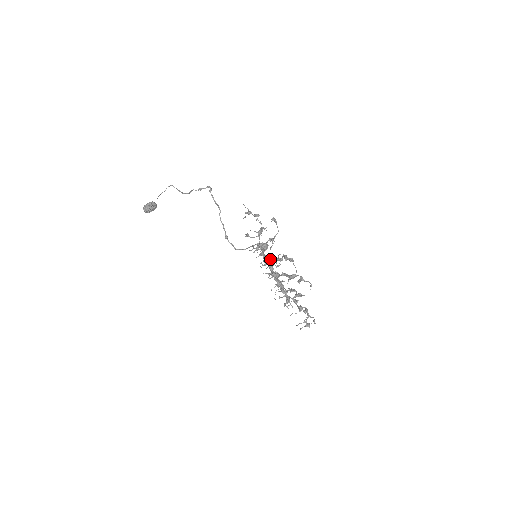
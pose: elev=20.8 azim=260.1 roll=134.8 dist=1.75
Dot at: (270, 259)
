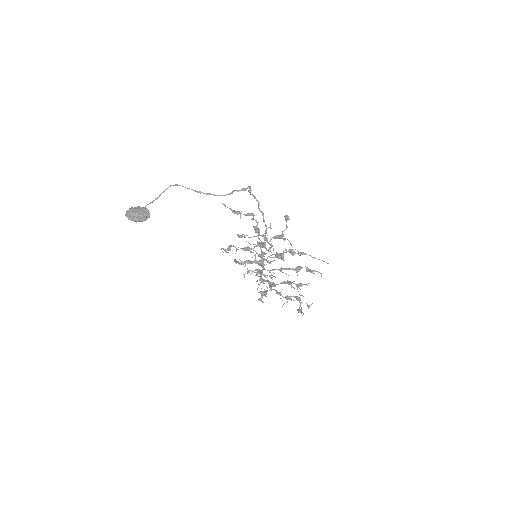
Dot at: (280, 256)
